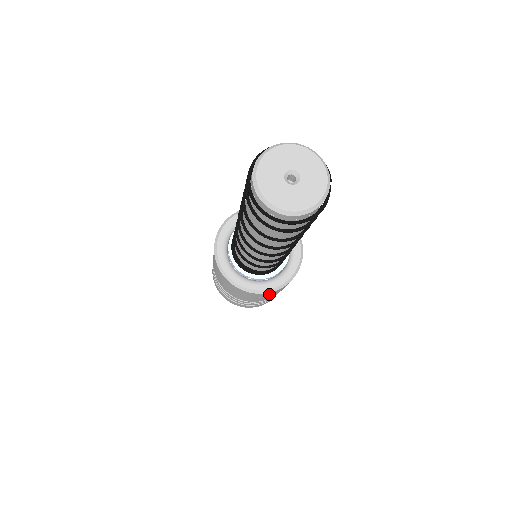
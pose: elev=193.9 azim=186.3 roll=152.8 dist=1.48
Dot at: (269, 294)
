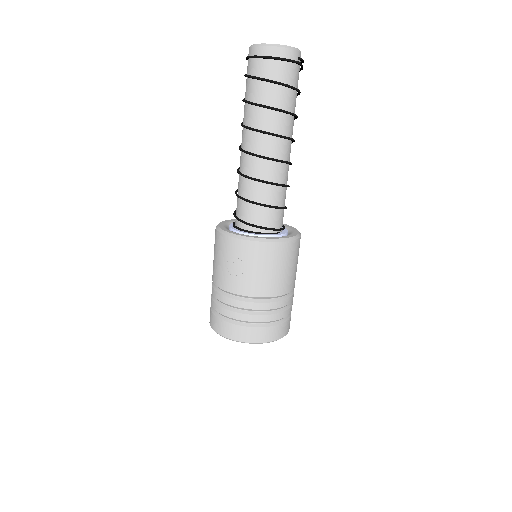
Dot at: (238, 253)
